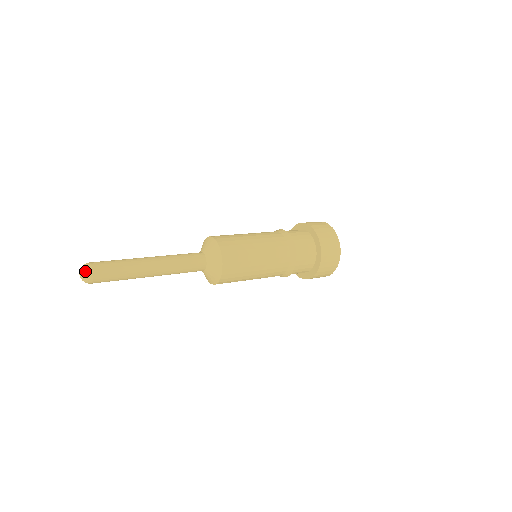
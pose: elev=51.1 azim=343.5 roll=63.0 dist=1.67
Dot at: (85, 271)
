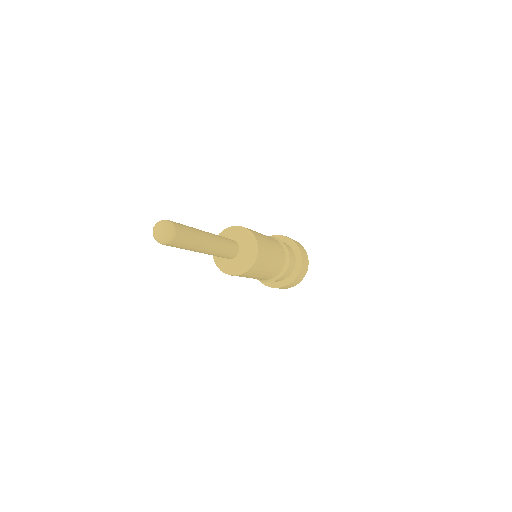
Dot at: (168, 236)
